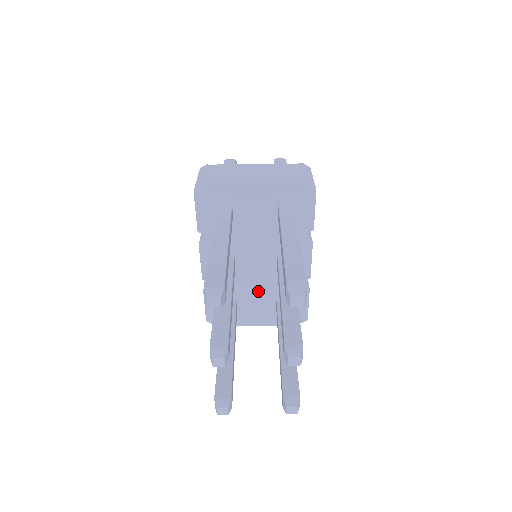
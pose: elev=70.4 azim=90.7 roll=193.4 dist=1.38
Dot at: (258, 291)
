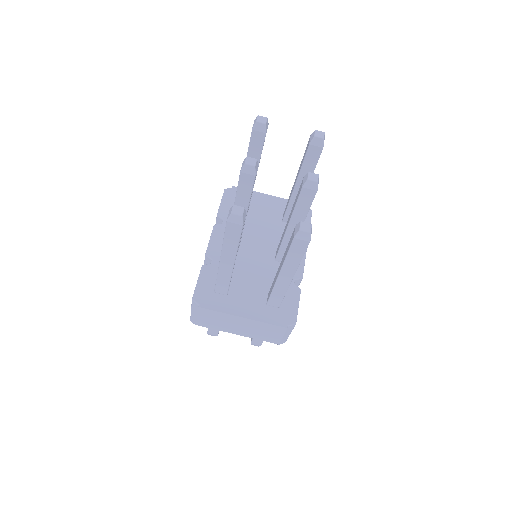
Dot at: (253, 278)
